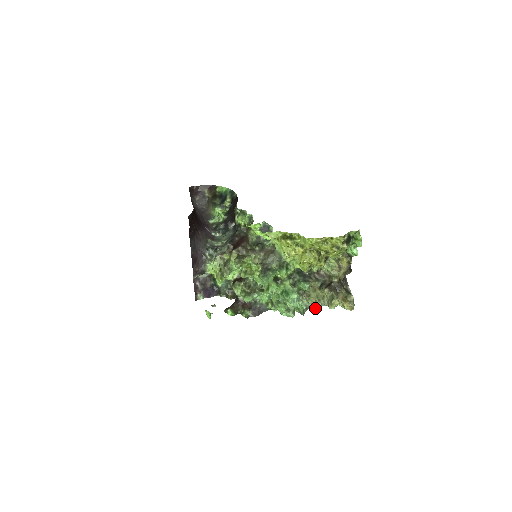
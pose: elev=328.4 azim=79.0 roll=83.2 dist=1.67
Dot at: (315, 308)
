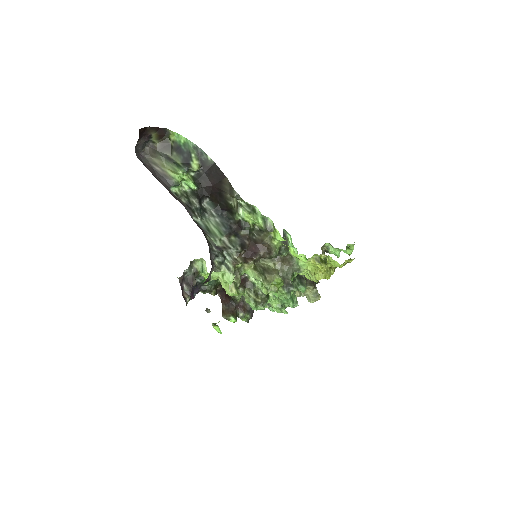
Dot at: occluded
